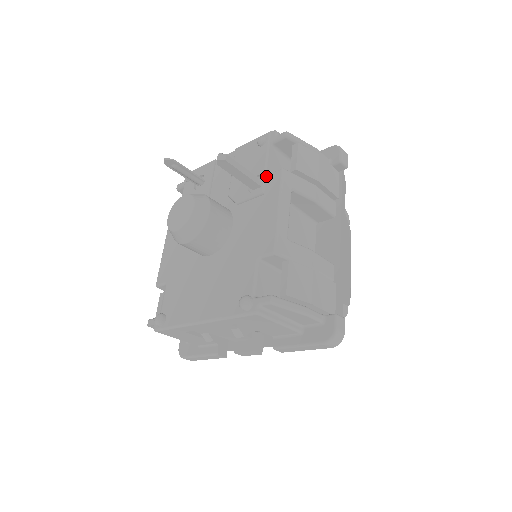
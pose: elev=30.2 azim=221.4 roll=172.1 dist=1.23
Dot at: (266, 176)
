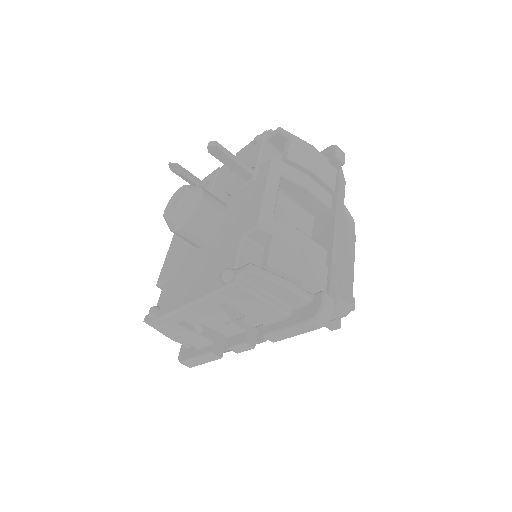
Dot at: (258, 166)
